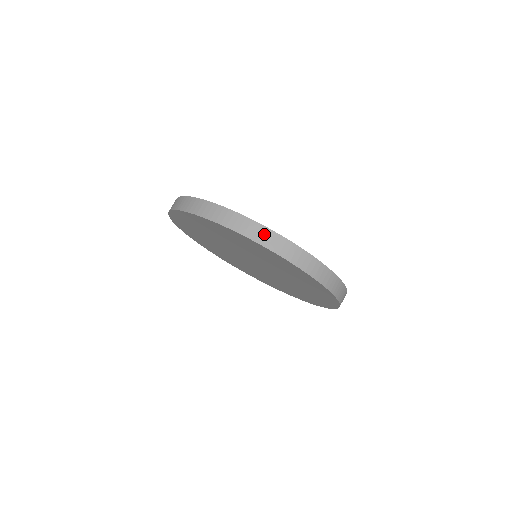
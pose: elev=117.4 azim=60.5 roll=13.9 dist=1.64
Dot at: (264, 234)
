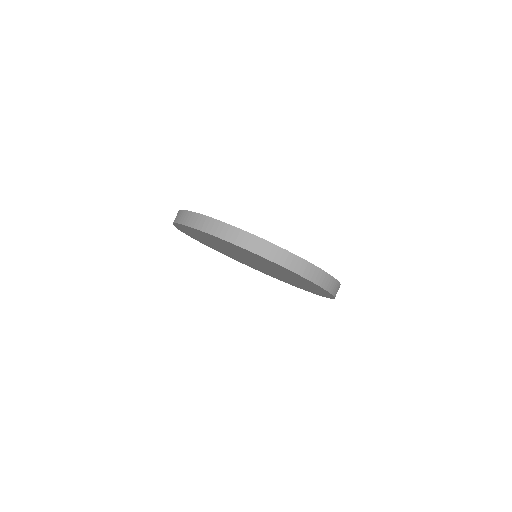
Dot at: (304, 267)
